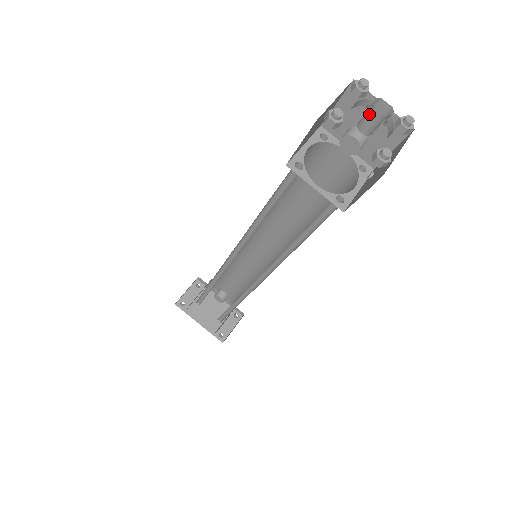
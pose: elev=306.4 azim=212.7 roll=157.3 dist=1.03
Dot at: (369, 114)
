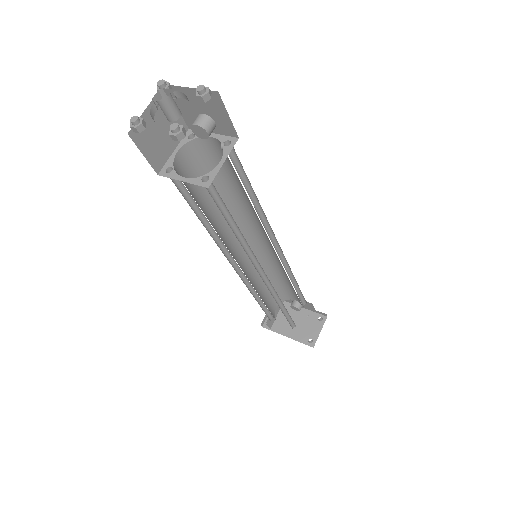
Dot at: occluded
